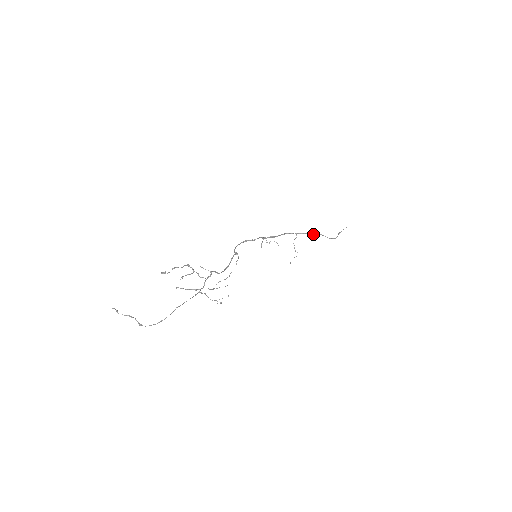
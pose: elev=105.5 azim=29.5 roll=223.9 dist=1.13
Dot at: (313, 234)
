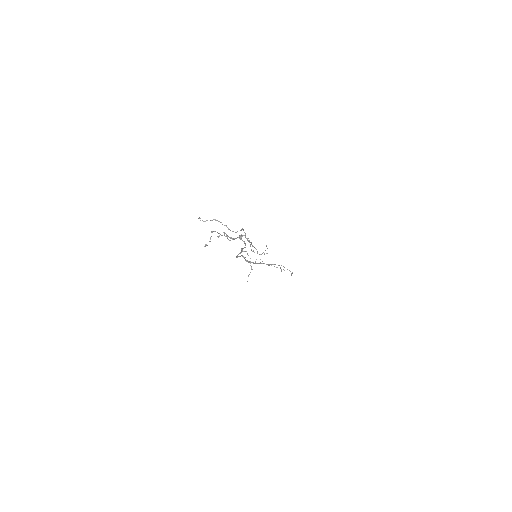
Dot at: occluded
